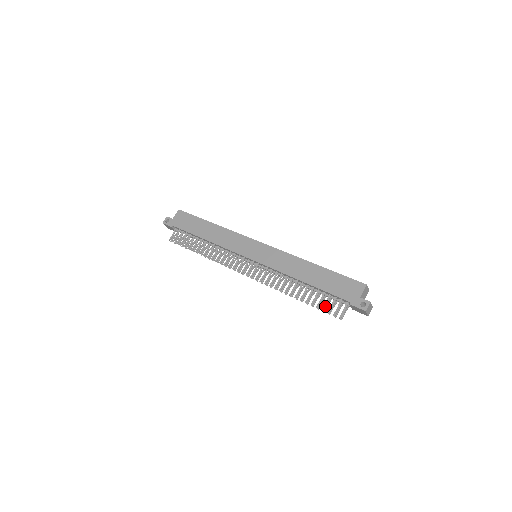
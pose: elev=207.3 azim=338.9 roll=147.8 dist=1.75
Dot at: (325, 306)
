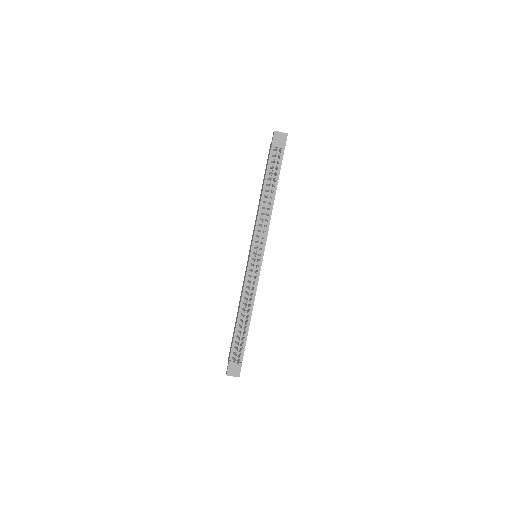
Dot at: (273, 166)
